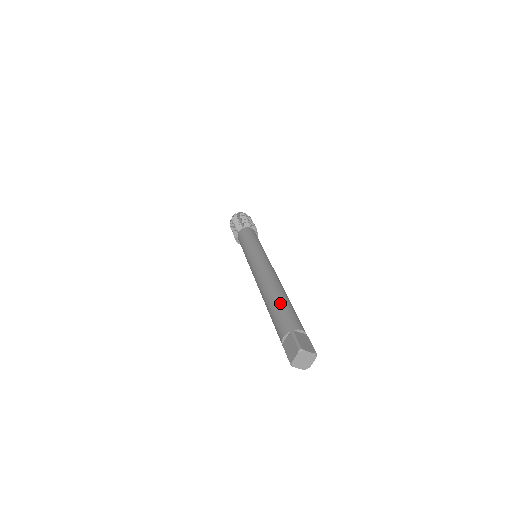
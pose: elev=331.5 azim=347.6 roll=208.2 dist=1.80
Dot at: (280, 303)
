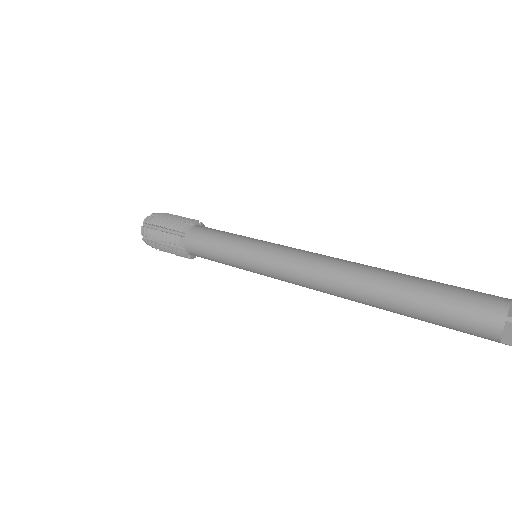
Dot at: (431, 280)
